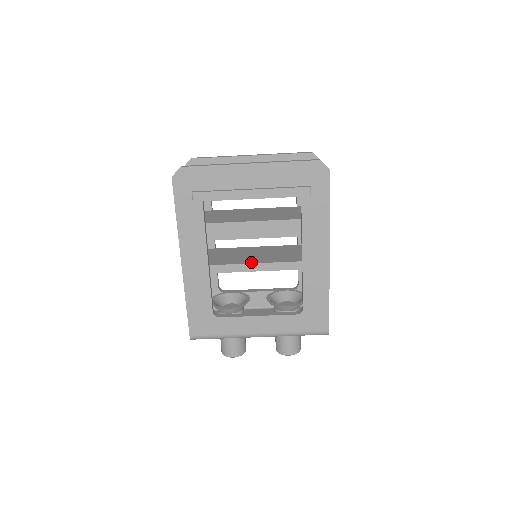
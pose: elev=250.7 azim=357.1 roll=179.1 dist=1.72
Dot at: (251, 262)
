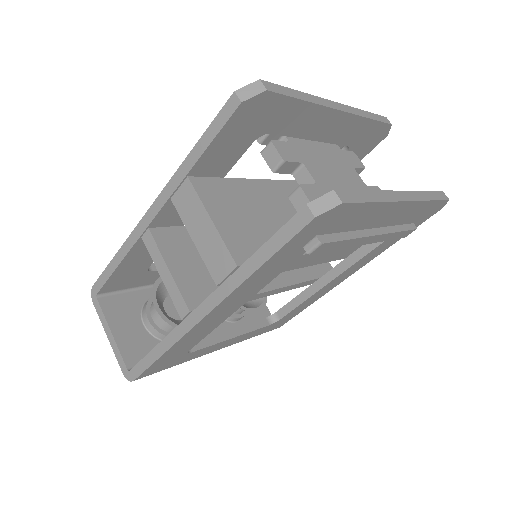
Dot at: (271, 286)
